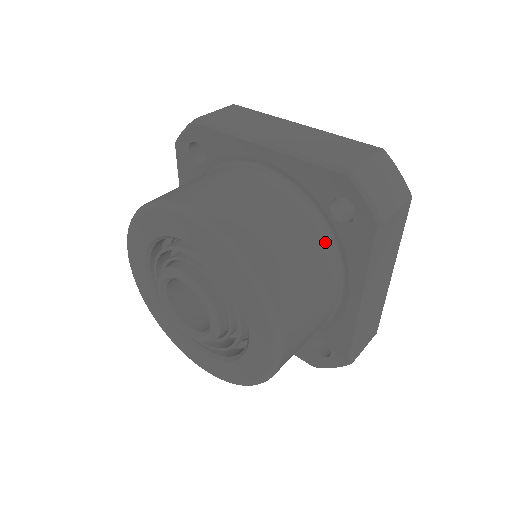
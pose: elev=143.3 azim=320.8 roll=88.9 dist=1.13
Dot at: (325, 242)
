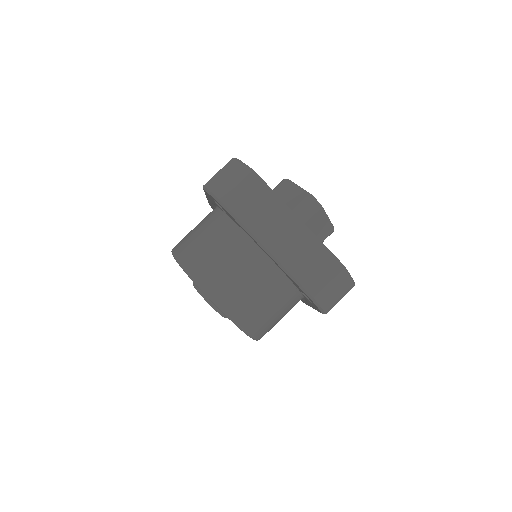
Dot at: (294, 297)
